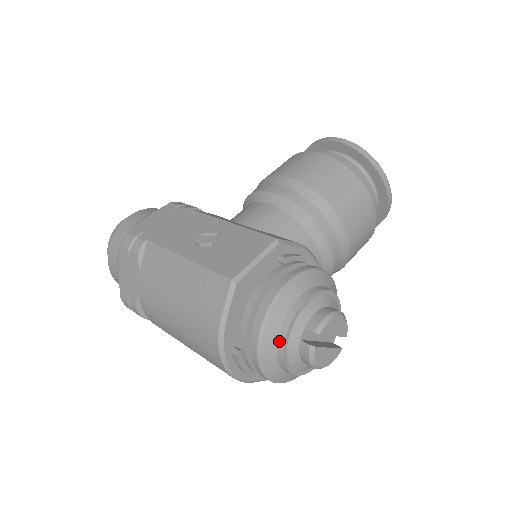
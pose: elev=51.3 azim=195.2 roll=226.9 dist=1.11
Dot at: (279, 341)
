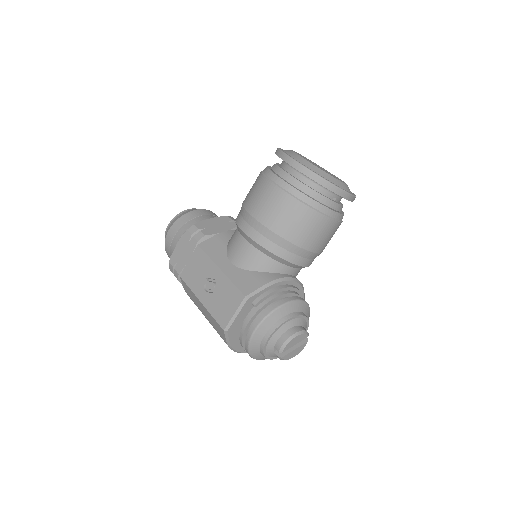
Dot at: (262, 354)
